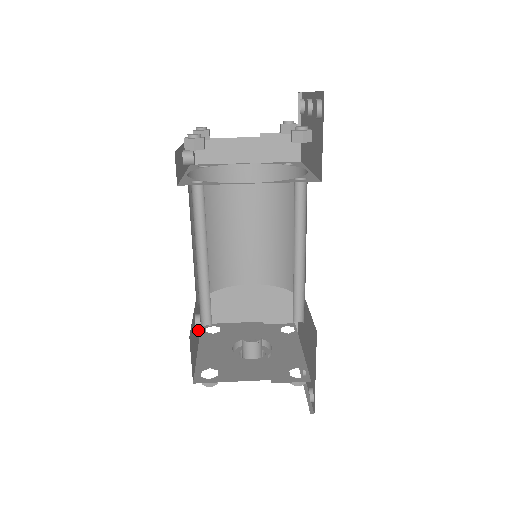
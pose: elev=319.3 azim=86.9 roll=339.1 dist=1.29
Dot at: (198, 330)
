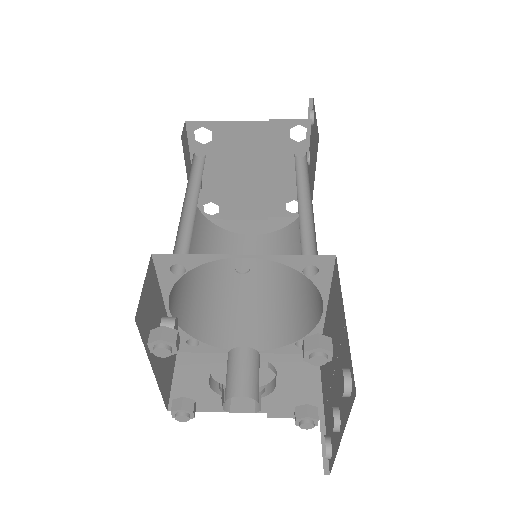
Dot at: (161, 374)
